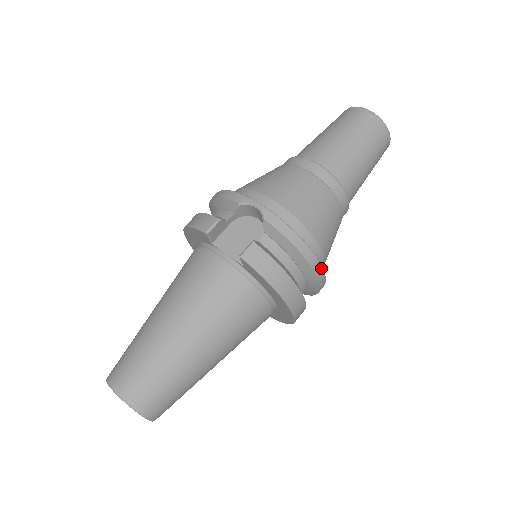
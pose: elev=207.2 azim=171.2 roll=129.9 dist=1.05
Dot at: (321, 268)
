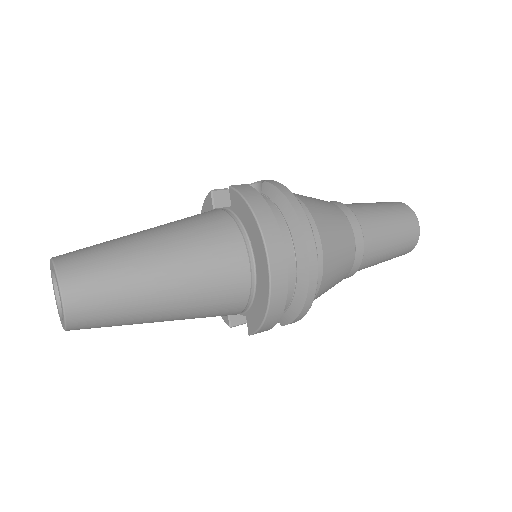
Dot at: (310, 229)
